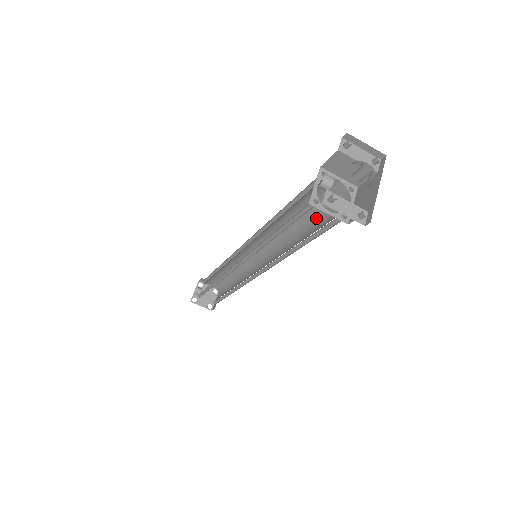
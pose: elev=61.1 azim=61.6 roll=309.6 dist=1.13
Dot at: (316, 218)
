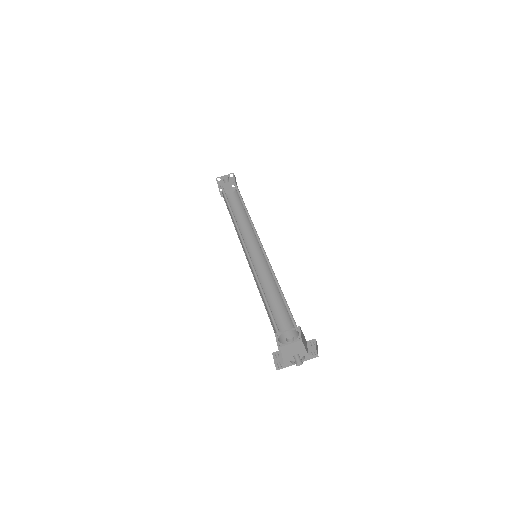
Dot at: (283, 310)
